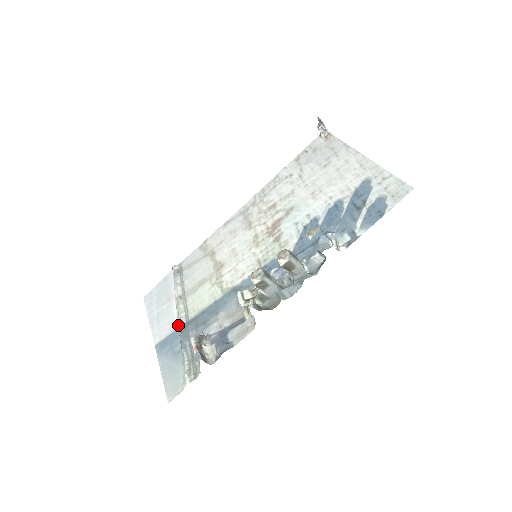
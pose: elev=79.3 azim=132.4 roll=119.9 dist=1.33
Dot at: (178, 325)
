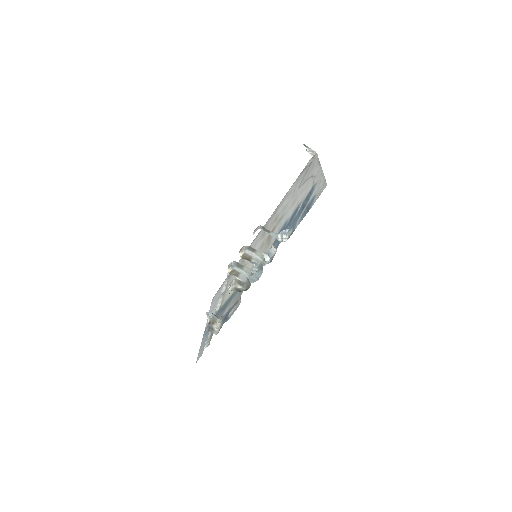
Dot at: occluded
